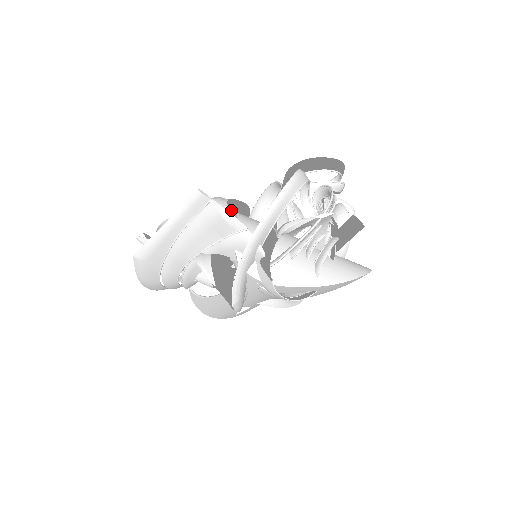
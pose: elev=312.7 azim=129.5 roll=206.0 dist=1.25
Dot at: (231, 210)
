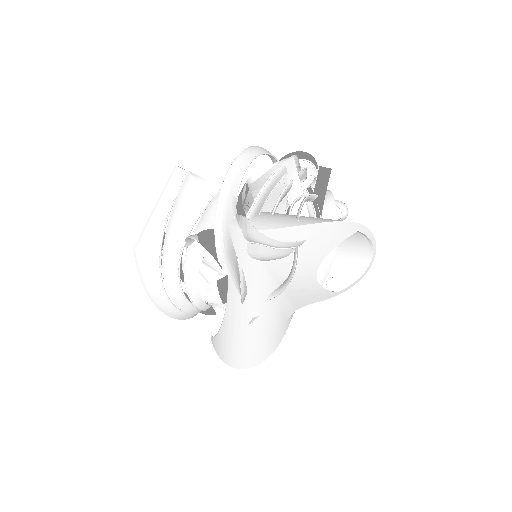
Dot at: occluded
